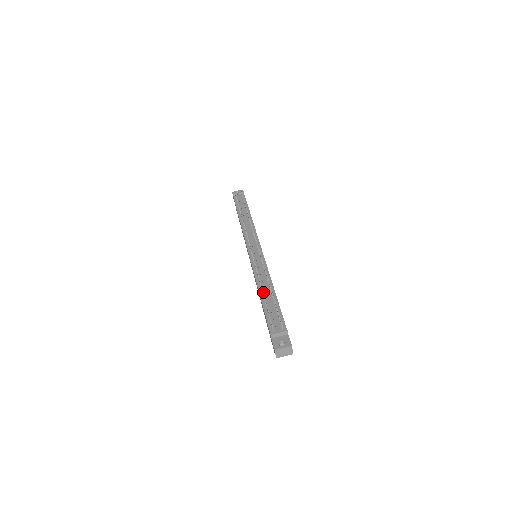
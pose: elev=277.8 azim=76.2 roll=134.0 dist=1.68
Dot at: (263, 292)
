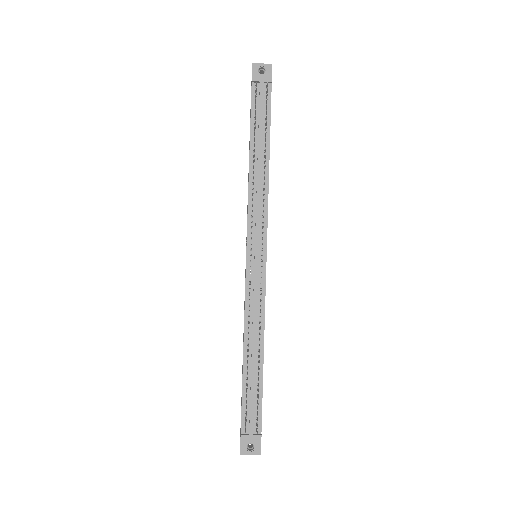
Dot at: occluded
